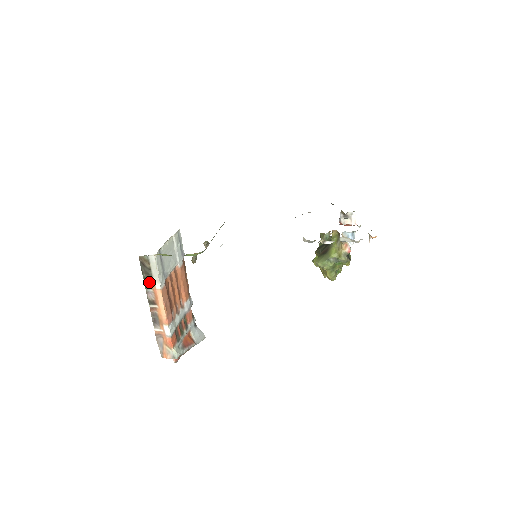
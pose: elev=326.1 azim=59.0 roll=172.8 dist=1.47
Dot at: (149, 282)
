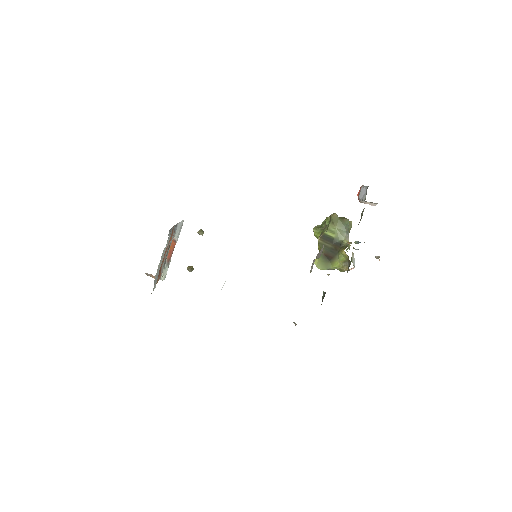
Dot at: occluded
